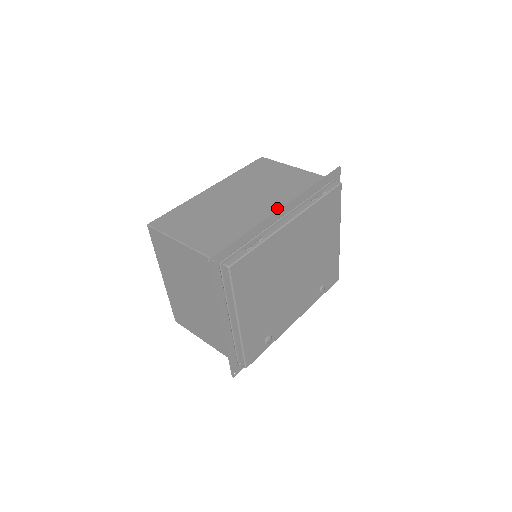
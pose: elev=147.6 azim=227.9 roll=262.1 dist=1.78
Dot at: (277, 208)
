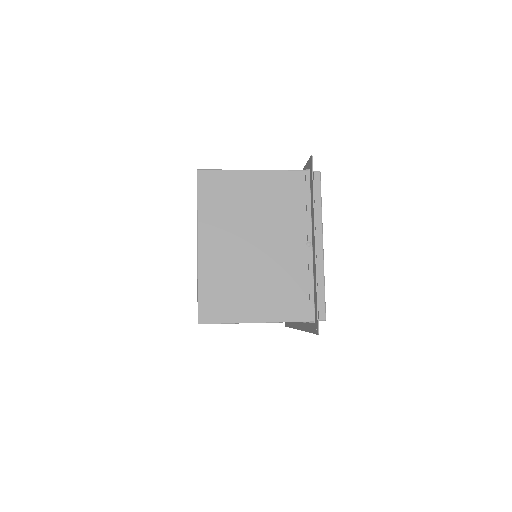
Dot at: occluded
